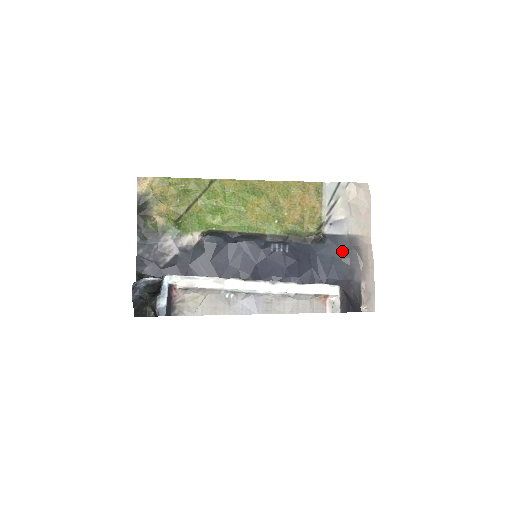
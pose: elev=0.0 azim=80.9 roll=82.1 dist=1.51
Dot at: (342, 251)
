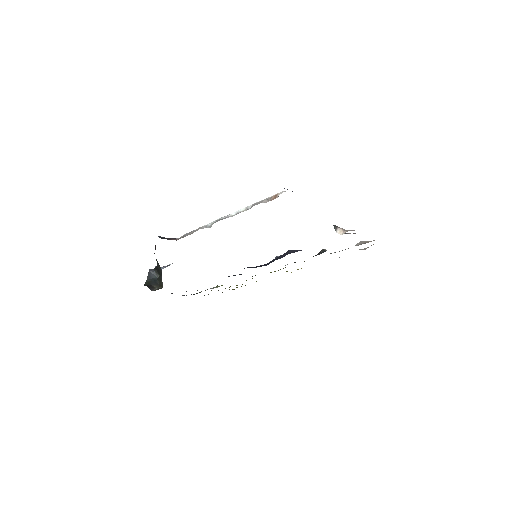
Dot at: occluded
